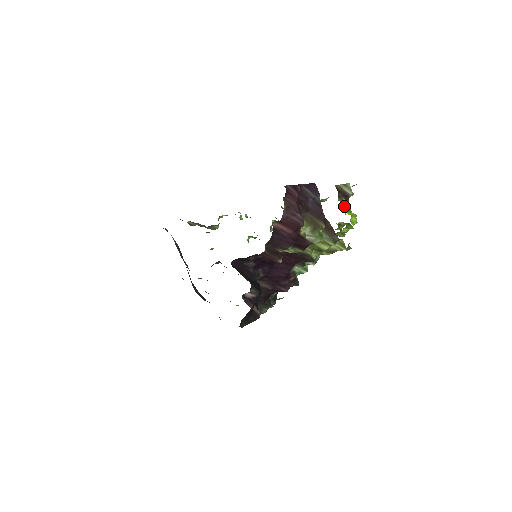
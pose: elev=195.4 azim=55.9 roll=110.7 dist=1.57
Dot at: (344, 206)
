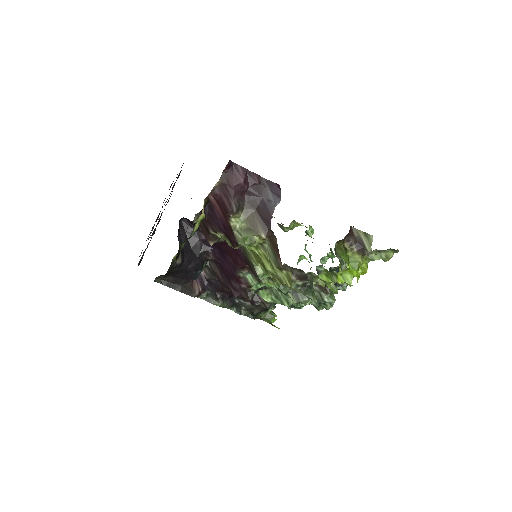
Dot at: (350, 257)
